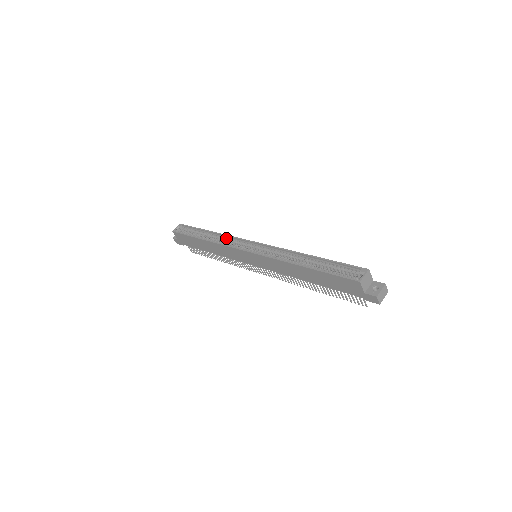
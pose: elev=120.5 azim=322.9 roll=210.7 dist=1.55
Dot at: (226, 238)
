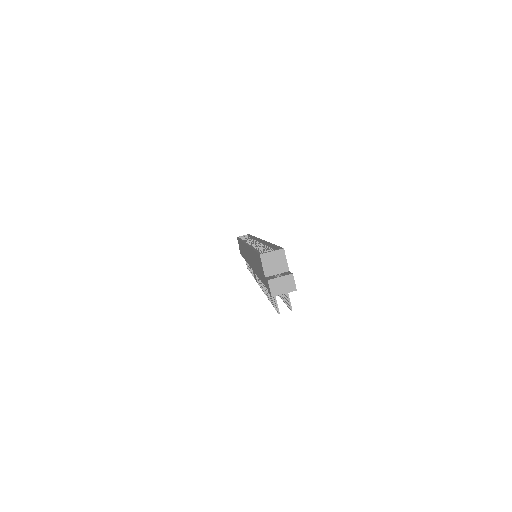
Dot at: (252, 239)
